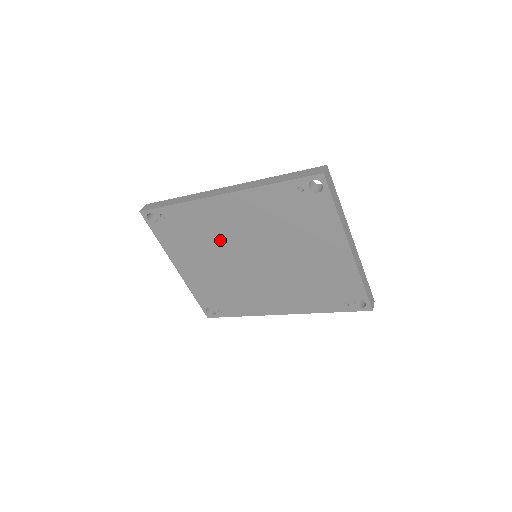
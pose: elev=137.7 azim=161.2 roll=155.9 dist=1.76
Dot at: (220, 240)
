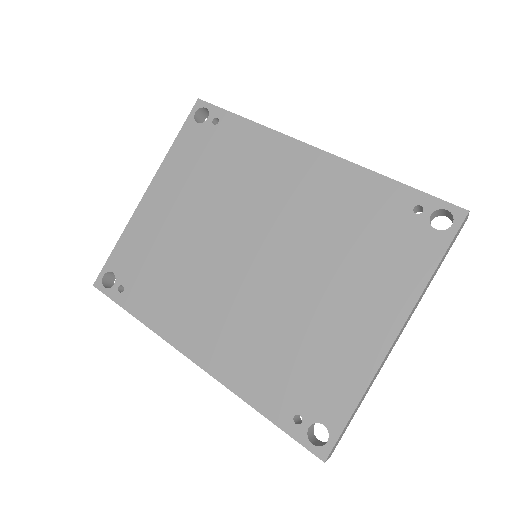
Dot at: (244, 197)
